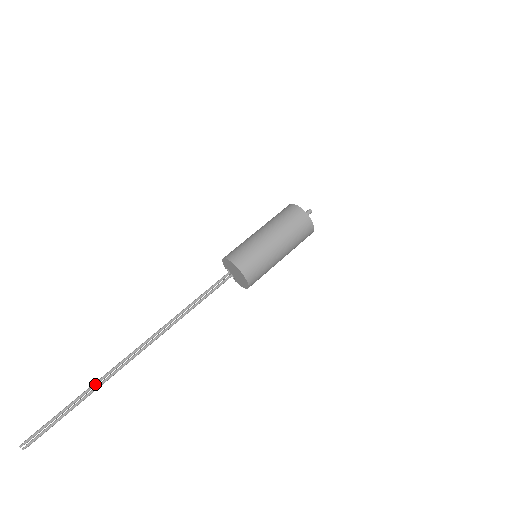
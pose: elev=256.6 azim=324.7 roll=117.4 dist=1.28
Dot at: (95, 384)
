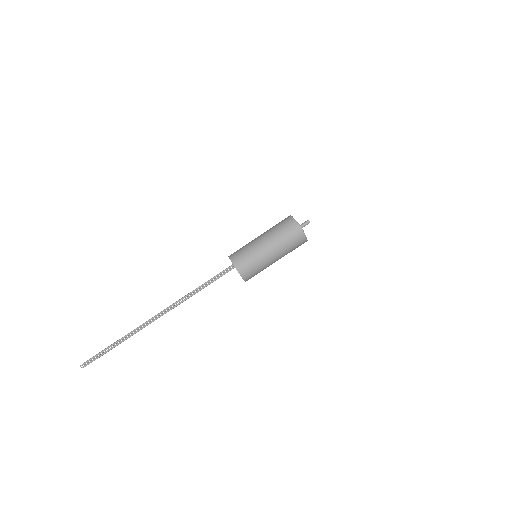
Dot at: (129, 334)
